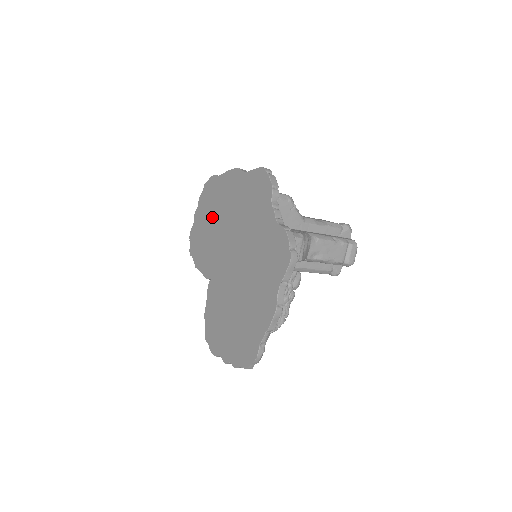
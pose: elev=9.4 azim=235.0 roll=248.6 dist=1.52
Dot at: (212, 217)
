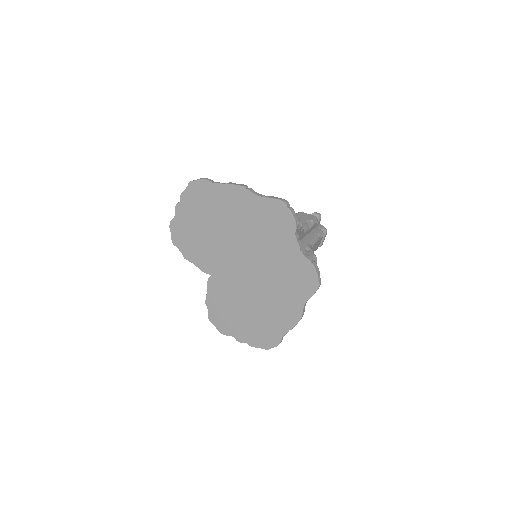
Dot at: (207, 221)
